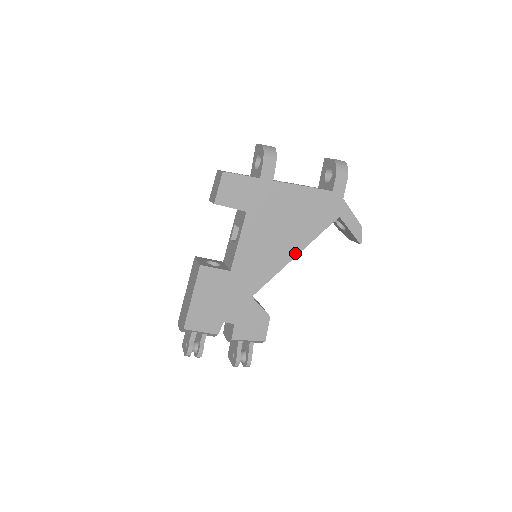
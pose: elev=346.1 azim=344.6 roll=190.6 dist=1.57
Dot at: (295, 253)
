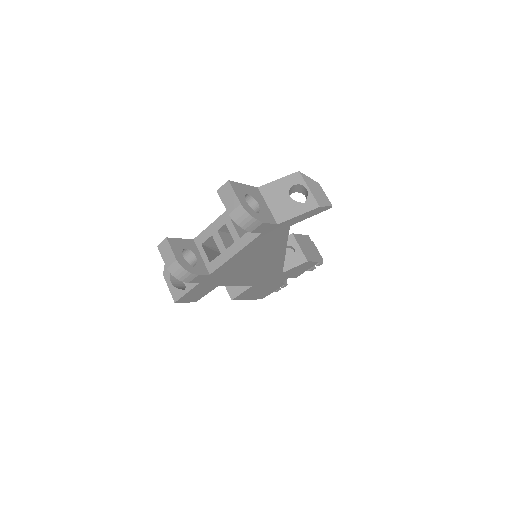
Dot at: (282, 253)
